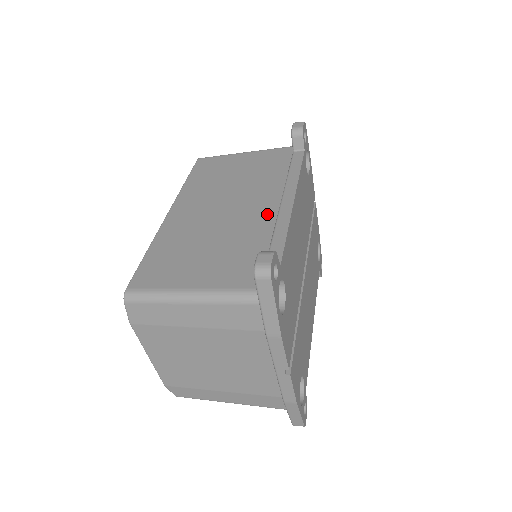
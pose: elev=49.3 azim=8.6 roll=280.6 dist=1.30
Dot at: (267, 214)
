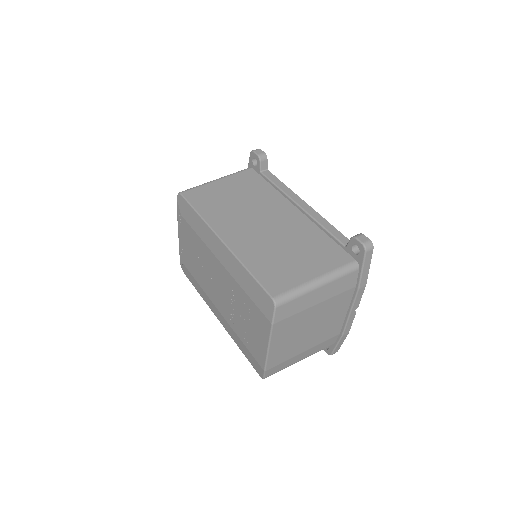
Dot at: (298, 218)
